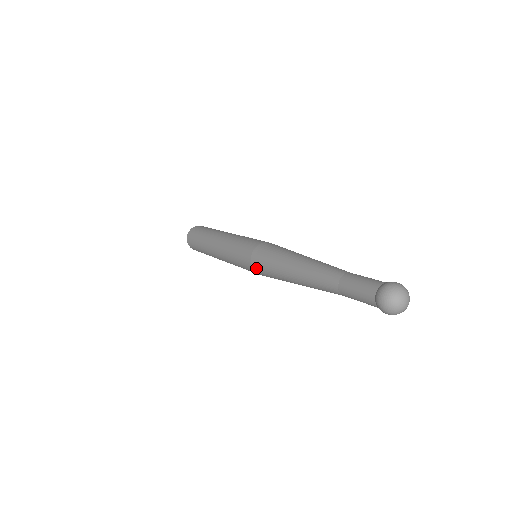
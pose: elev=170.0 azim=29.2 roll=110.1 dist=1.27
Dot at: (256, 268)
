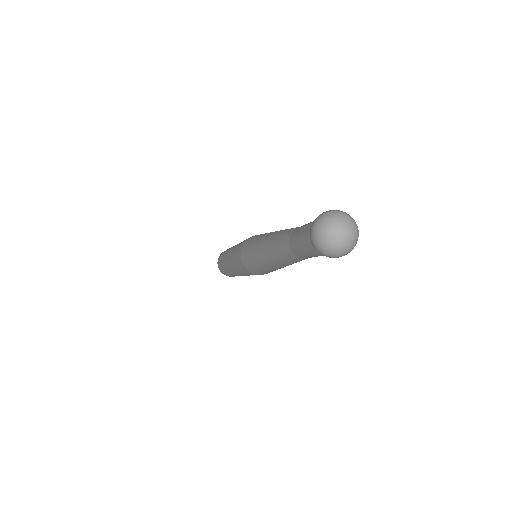
Dot at: (244, 248)
